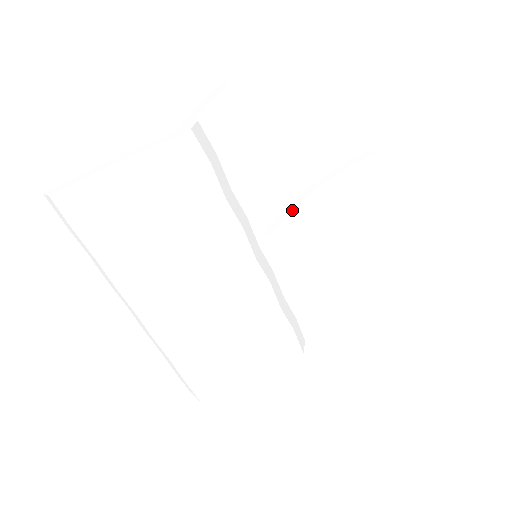
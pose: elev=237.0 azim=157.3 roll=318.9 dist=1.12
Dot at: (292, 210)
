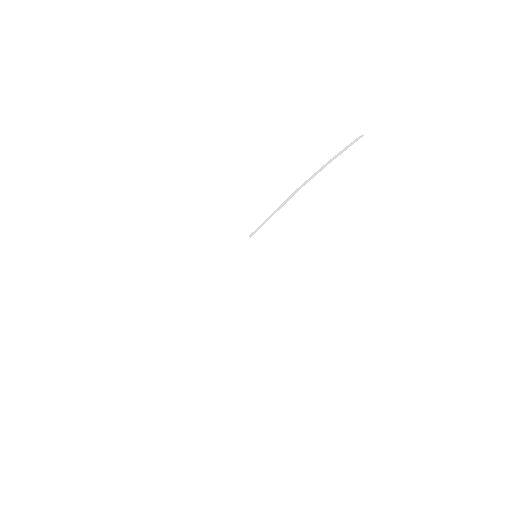
Dot at: occluded
